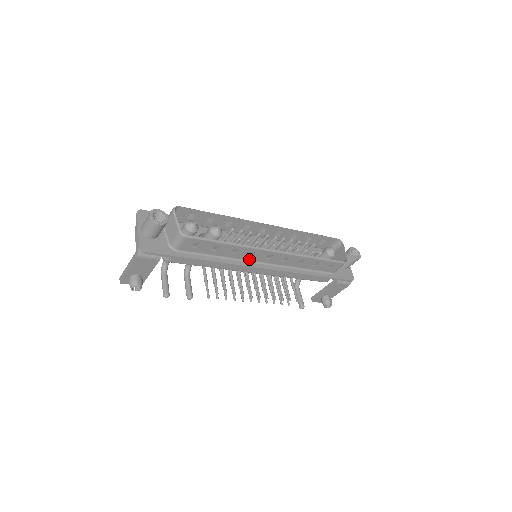
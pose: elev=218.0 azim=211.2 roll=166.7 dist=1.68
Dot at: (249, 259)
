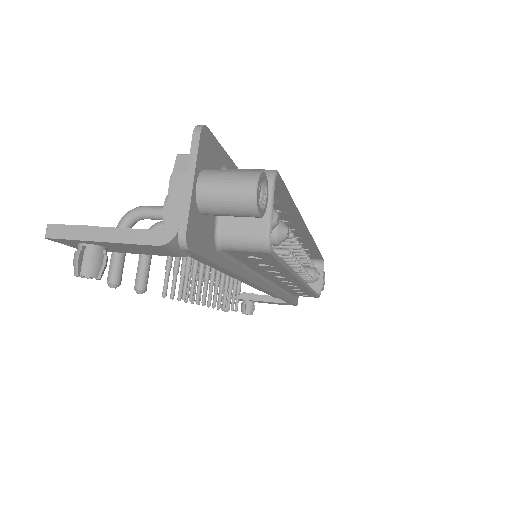
Dot at: (266, 275)
